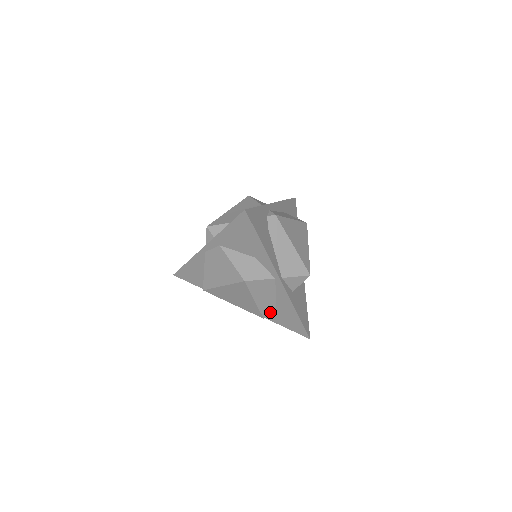
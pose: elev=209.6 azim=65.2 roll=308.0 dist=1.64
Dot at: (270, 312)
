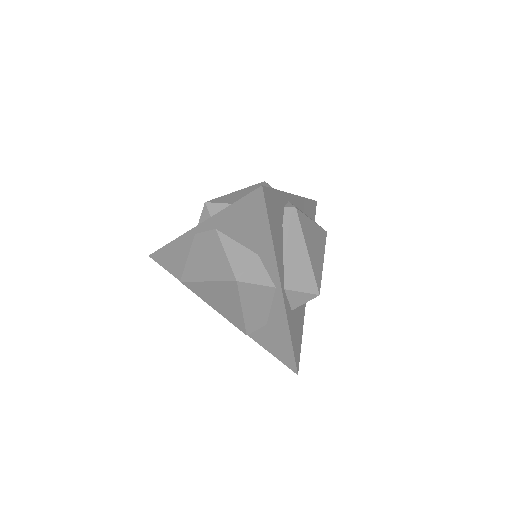
Dot at: occluded
